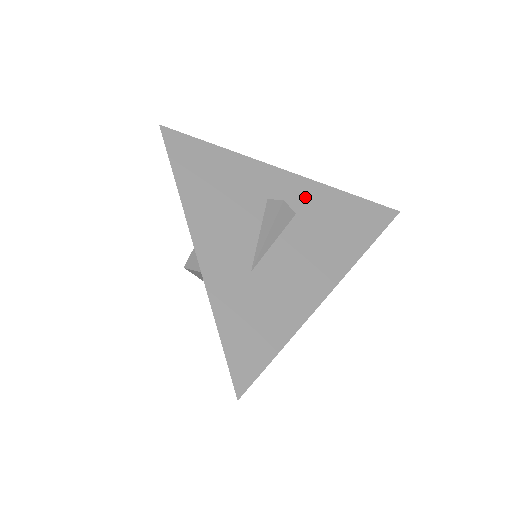
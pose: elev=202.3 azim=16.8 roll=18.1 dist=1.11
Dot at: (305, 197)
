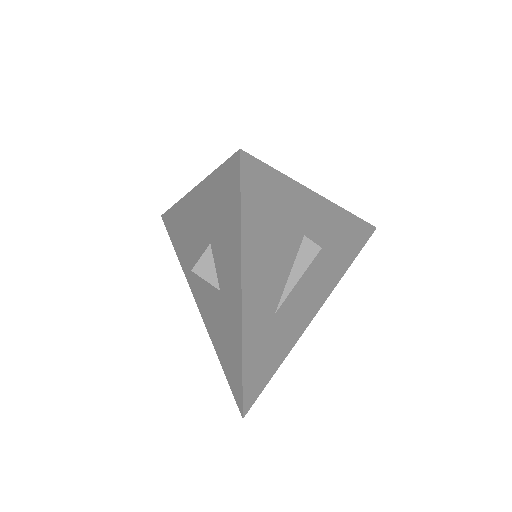
Dot at: (329, 227)
